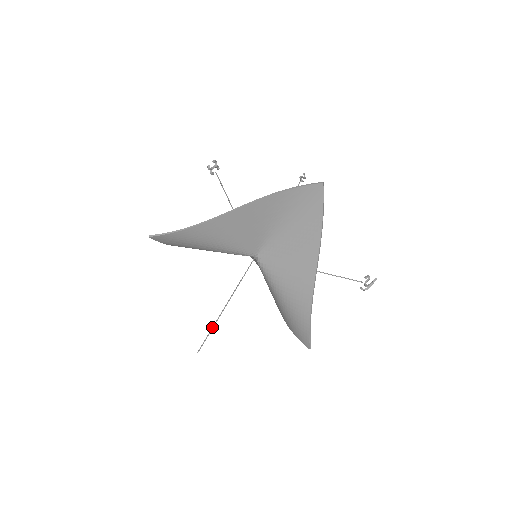
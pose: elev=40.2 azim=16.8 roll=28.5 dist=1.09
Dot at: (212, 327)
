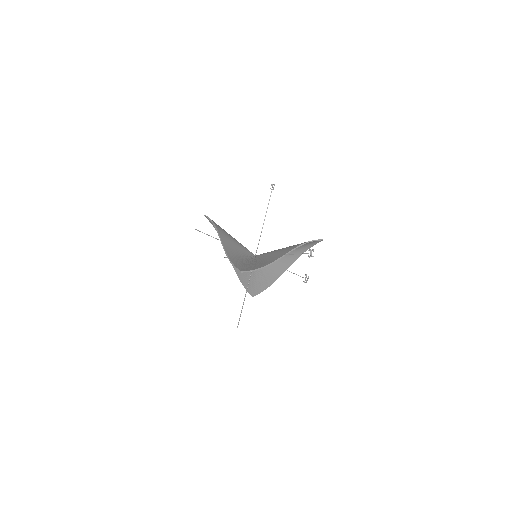
Dot at: occluded
